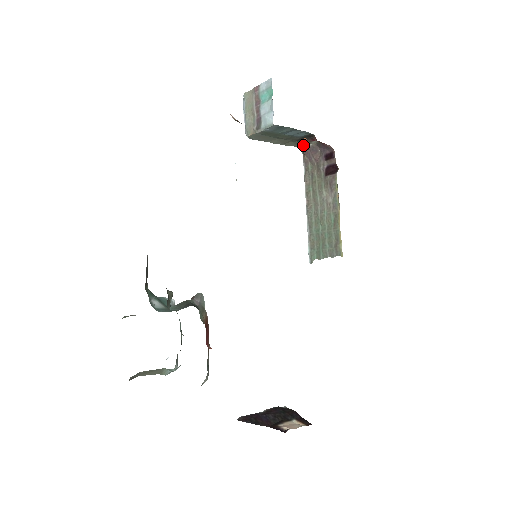
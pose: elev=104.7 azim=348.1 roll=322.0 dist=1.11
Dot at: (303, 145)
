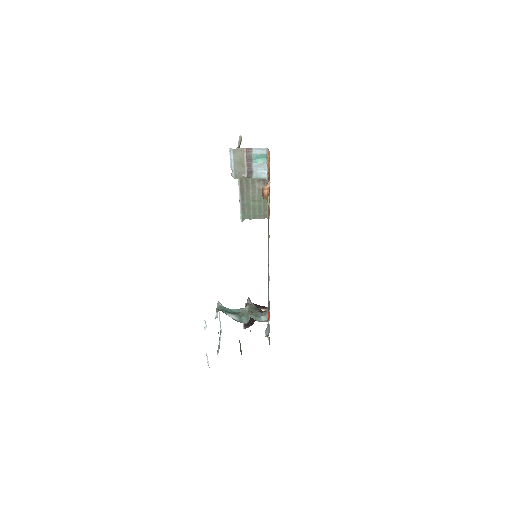
Dot at: occluded
